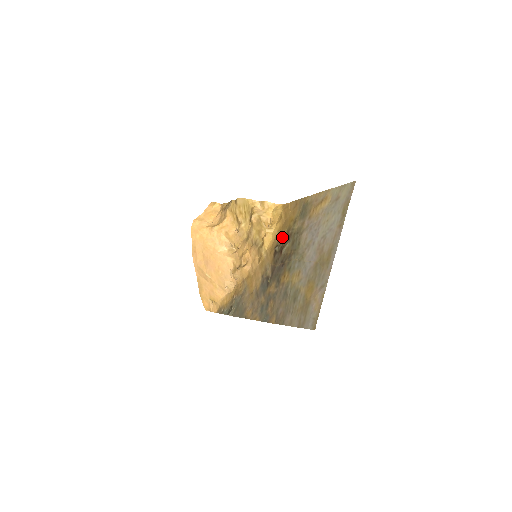
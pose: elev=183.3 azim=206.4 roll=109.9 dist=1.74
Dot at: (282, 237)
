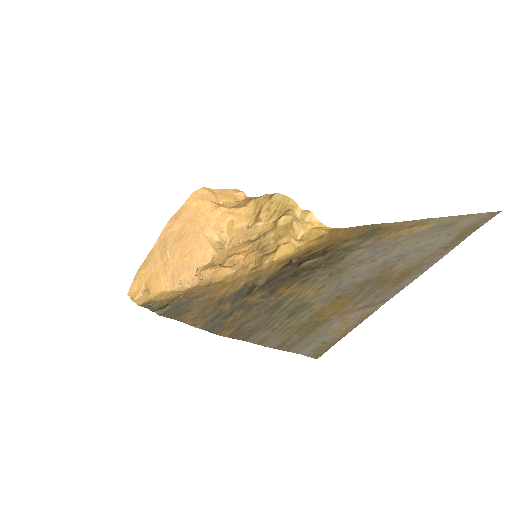
Dot at: (312, 251)
